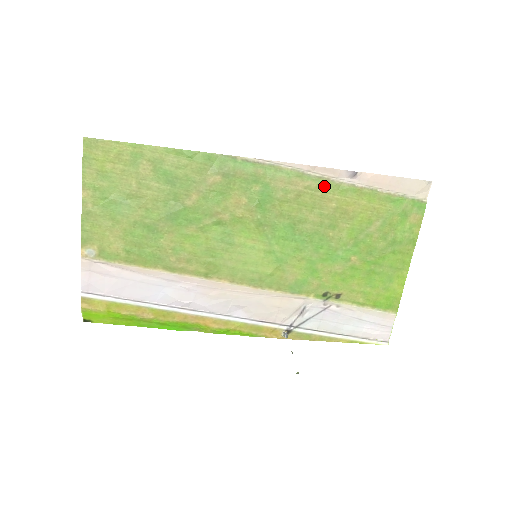
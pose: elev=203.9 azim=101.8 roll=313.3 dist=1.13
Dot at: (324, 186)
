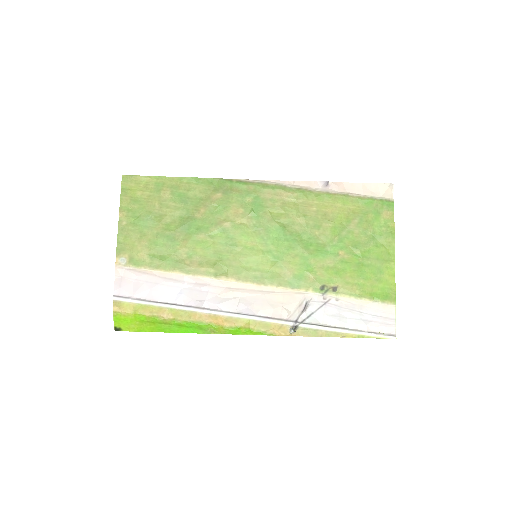
Dot at: (304, 195)
